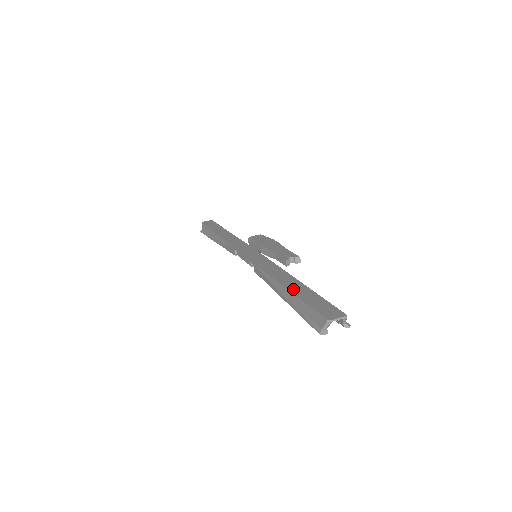
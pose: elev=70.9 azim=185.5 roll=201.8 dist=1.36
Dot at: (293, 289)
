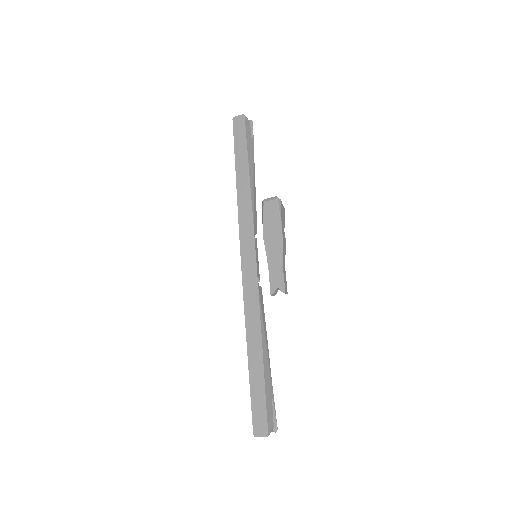
Dot at: (252, 368)
